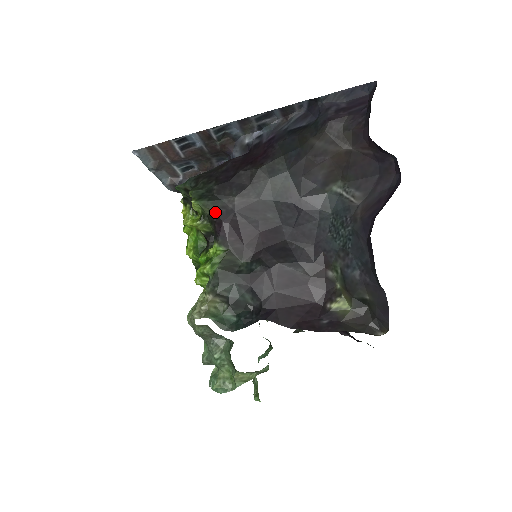
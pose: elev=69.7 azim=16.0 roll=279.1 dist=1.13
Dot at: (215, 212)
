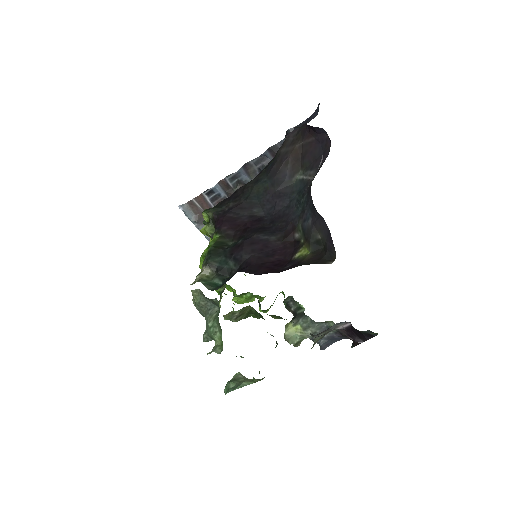
Dot at: (215, 214)
